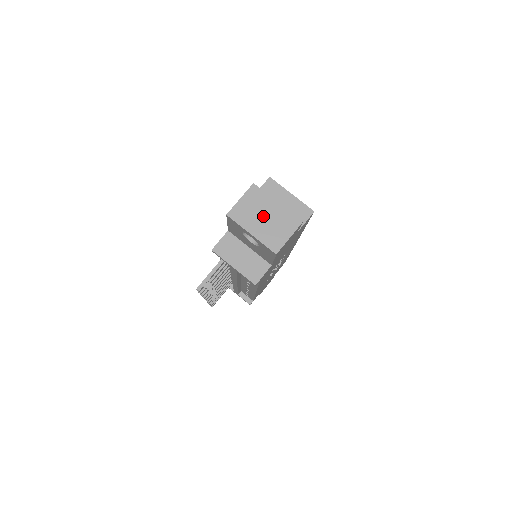
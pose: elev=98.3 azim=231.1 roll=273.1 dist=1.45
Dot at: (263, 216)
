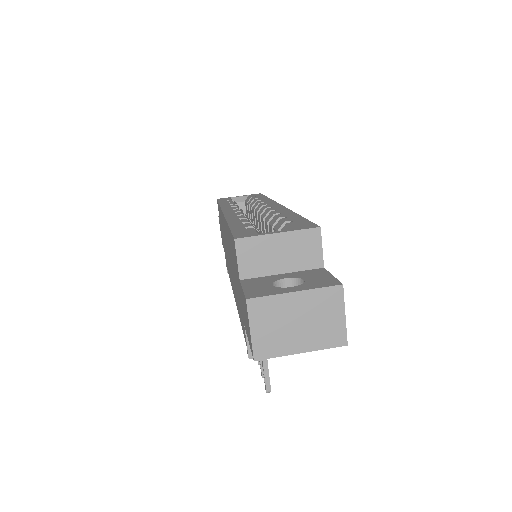
Dot at: (294, 323)
